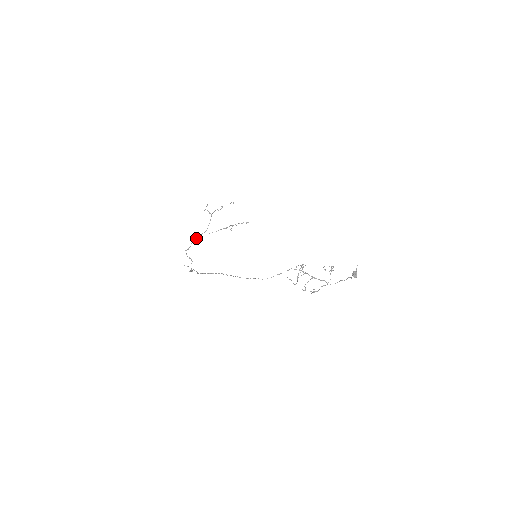
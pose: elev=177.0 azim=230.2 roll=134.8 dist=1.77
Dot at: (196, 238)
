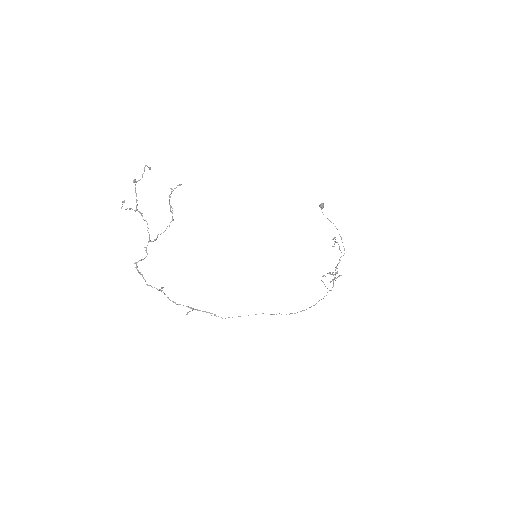
Dot at: occluded
